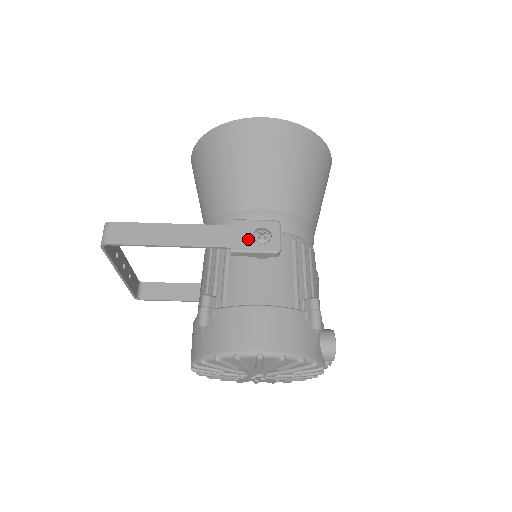
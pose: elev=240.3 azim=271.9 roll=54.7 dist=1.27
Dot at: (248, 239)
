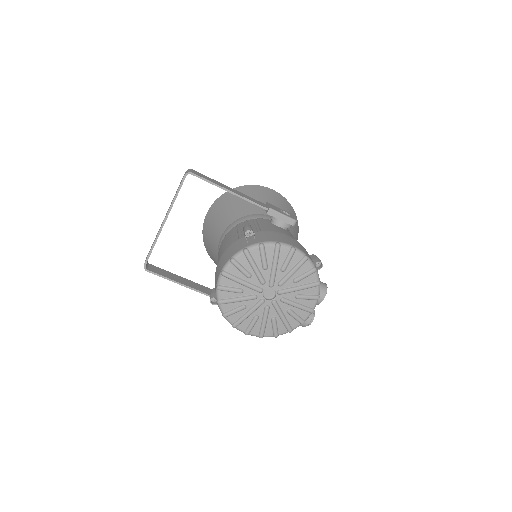
Dot at: (278, 210)
